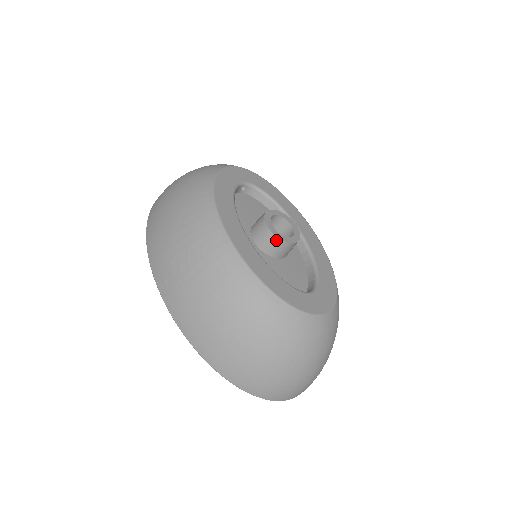
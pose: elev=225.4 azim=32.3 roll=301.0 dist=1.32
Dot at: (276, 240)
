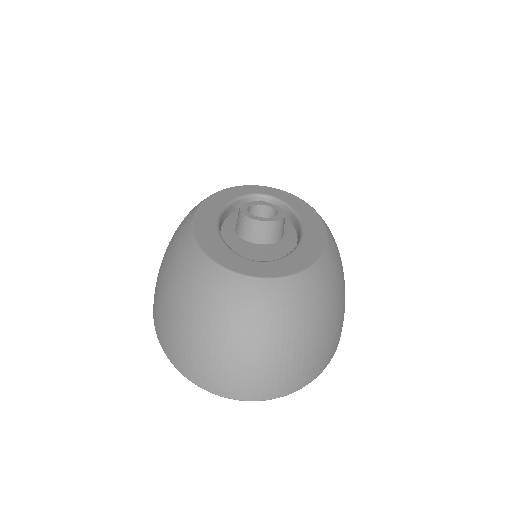
Dot at: (244, 219)
